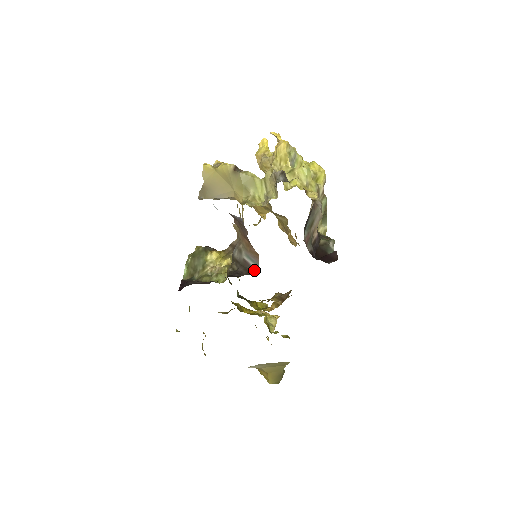
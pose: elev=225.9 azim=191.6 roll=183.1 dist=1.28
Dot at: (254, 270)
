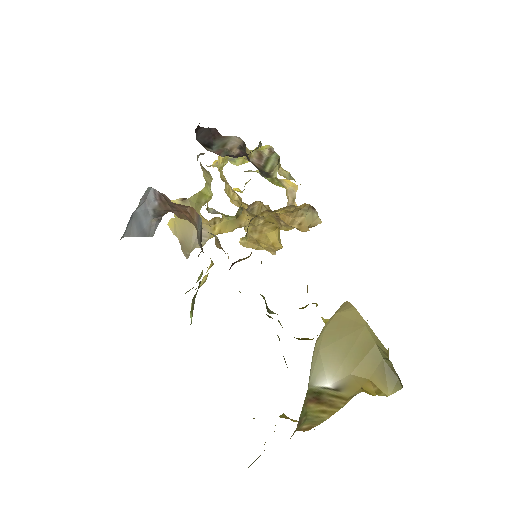
Dot at: (201, 227)
